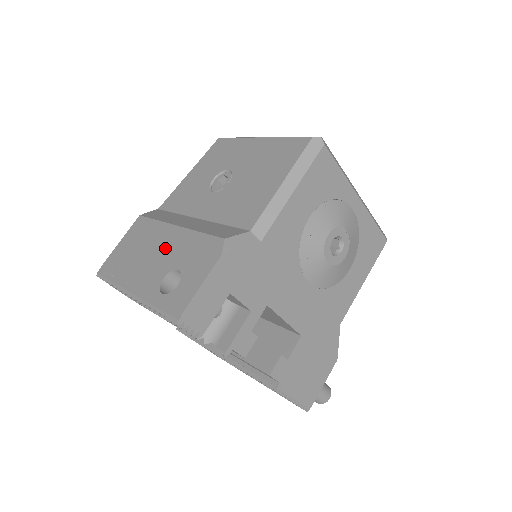
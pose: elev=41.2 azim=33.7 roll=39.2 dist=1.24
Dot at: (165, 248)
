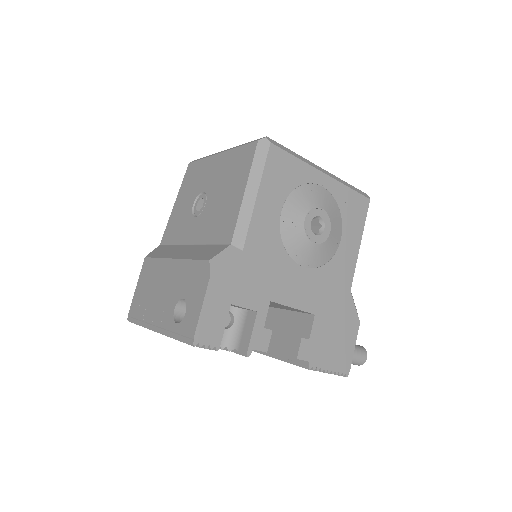
Dot at: (169, 282)
